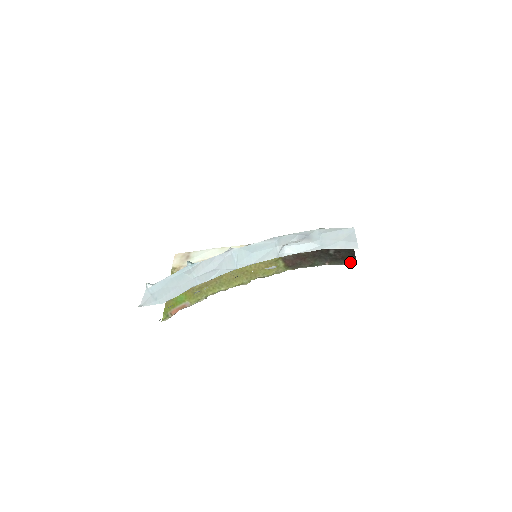
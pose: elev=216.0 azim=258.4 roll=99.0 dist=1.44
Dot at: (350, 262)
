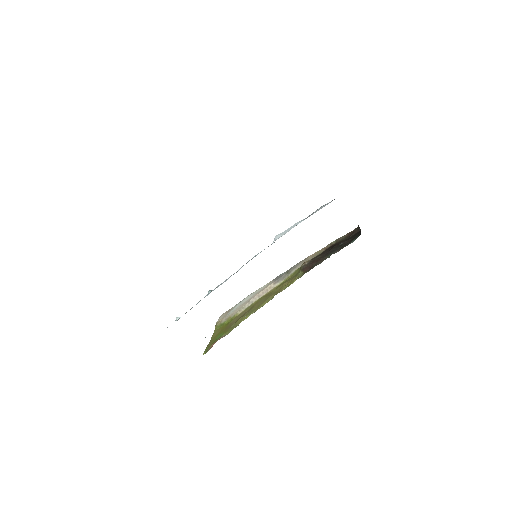
Dot at: (356, 238)
